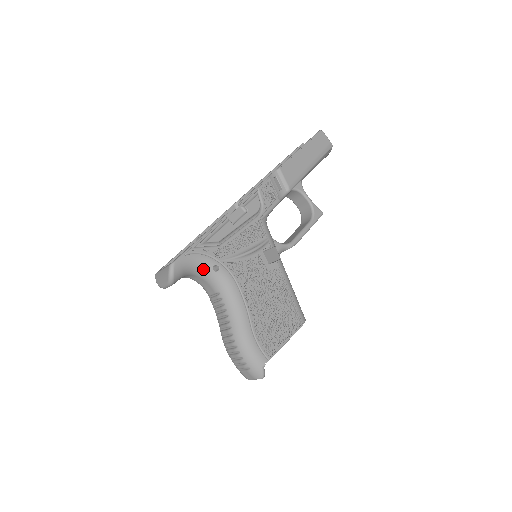
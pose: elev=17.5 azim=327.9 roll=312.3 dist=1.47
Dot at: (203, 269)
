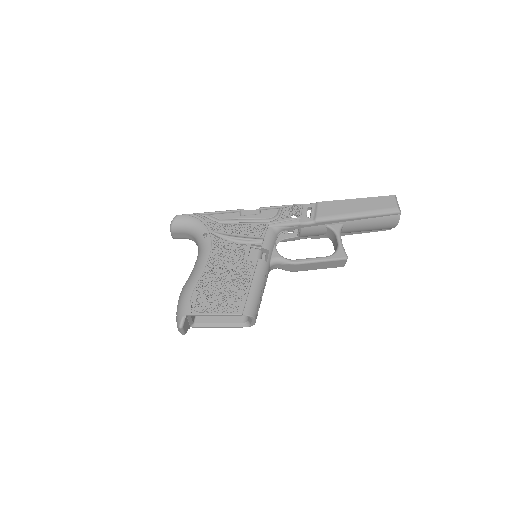
Dot at: (197, 232)
